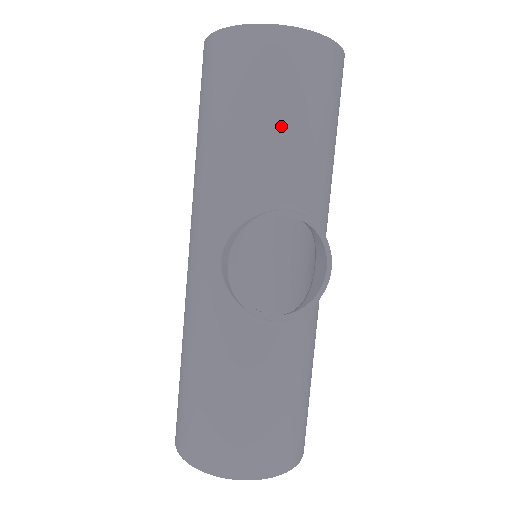
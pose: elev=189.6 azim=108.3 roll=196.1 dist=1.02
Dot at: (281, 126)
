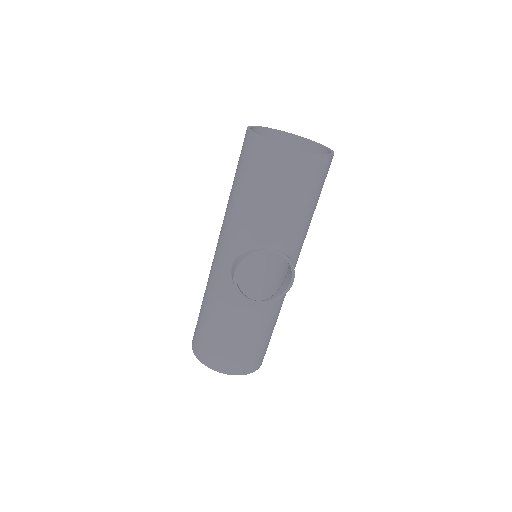
Dot at: (279, 204)
